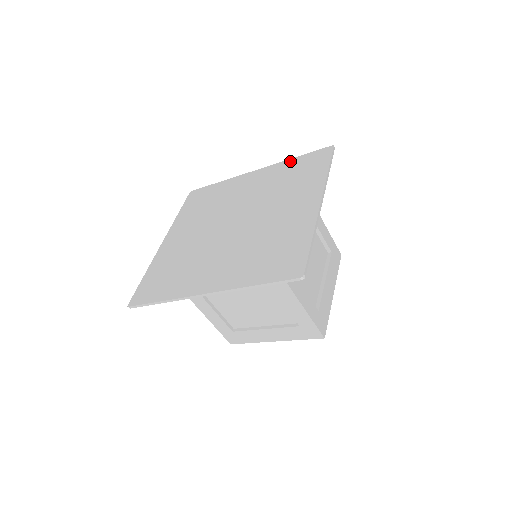
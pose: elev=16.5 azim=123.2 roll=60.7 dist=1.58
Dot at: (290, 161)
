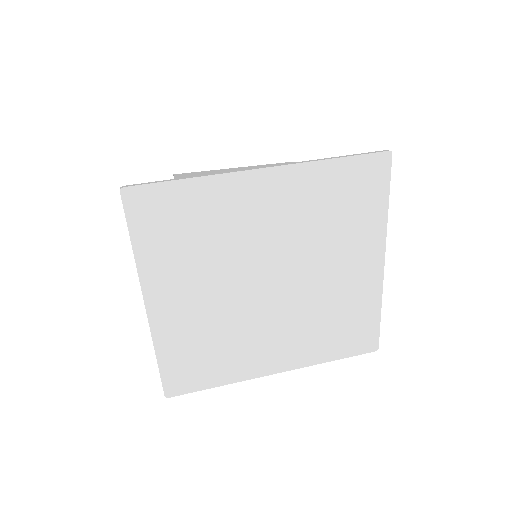
Dot at: (328, 167)
